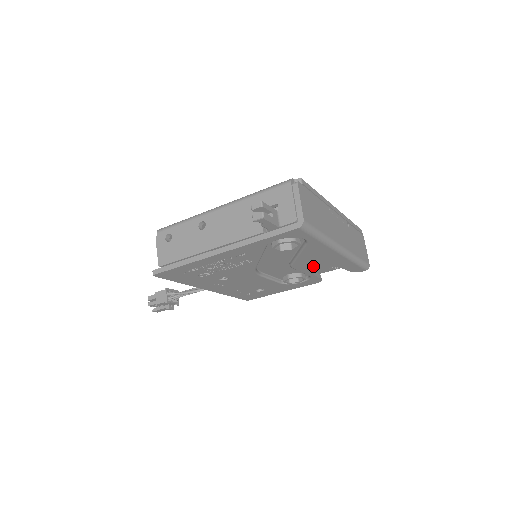
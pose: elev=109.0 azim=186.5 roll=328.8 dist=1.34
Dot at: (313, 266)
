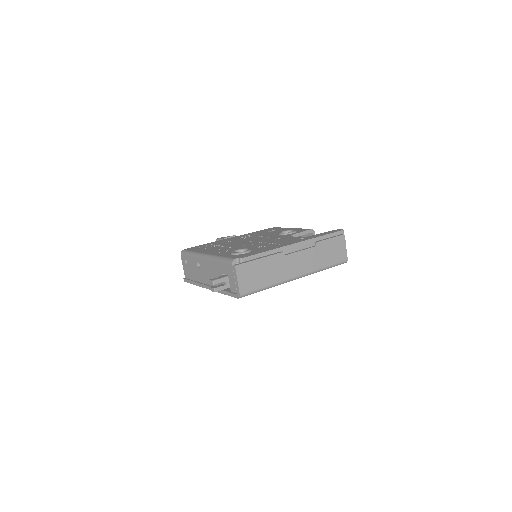
Dot at: occluded
